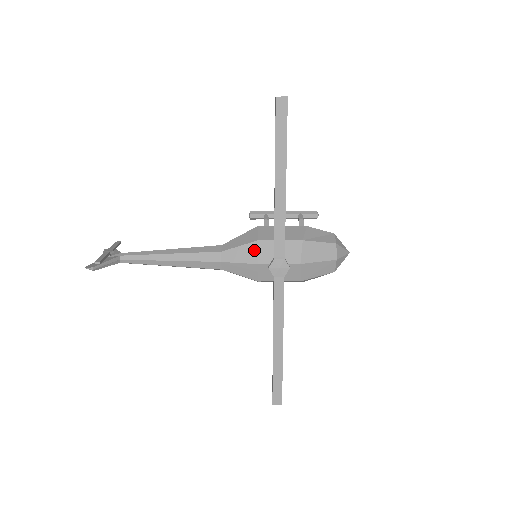
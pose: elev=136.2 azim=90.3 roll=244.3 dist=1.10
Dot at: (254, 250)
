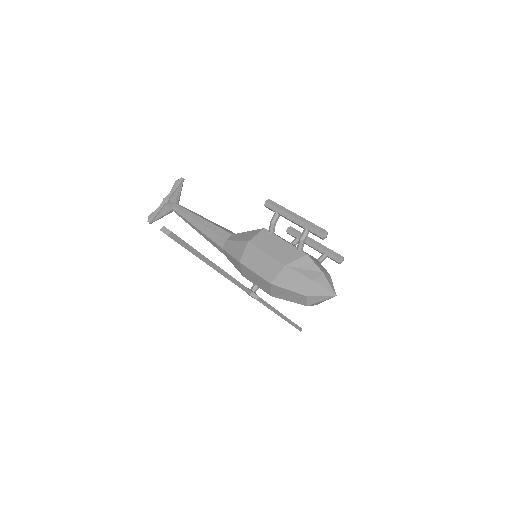
Dot at: (239, 266)
